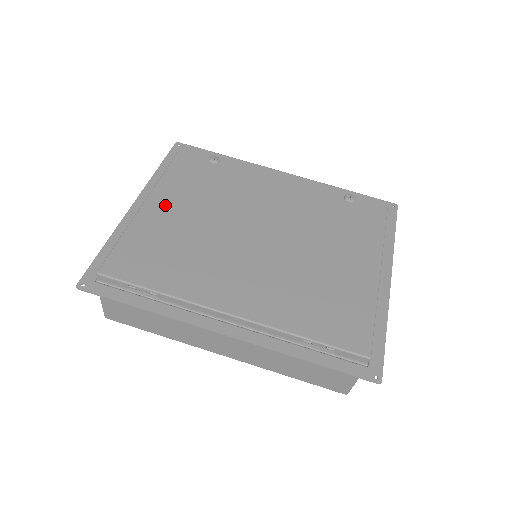
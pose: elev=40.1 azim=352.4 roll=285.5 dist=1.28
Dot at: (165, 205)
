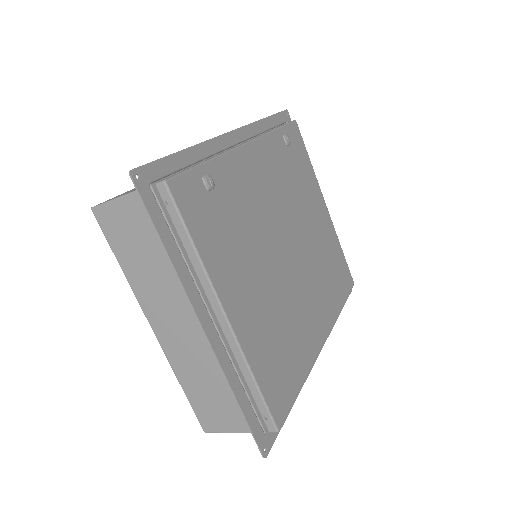
Dot at: (241, 304)
